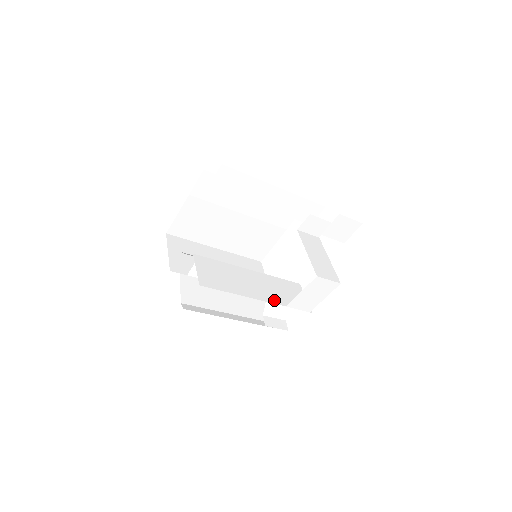
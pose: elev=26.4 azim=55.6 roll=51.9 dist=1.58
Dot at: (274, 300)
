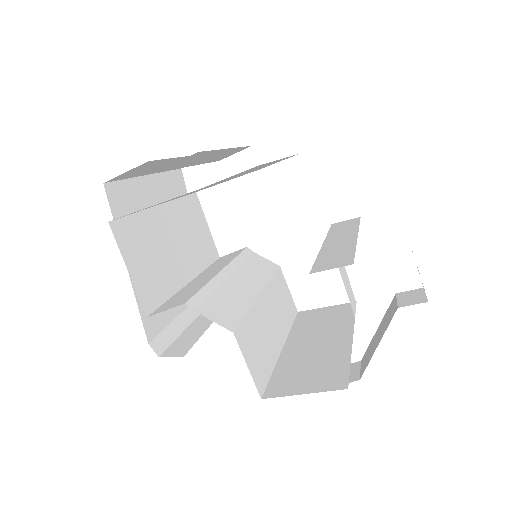
Dot at: (285, 330)
